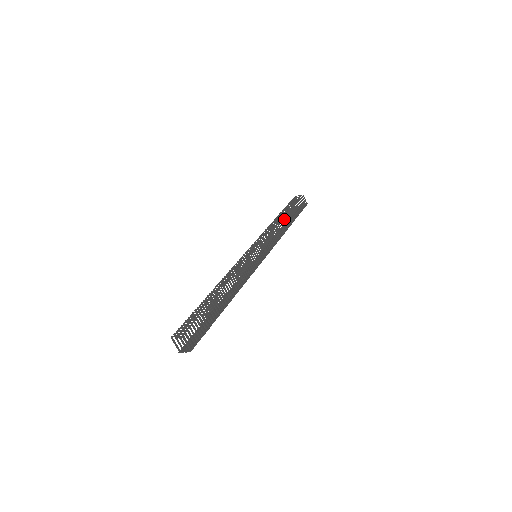
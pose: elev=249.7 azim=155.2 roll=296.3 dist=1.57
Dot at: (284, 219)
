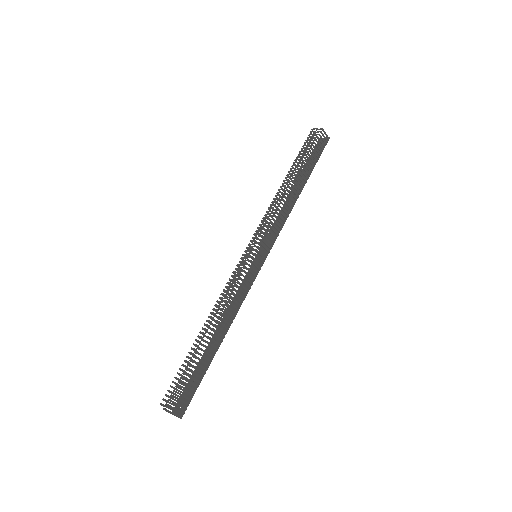
Dot at: (293, 186)
